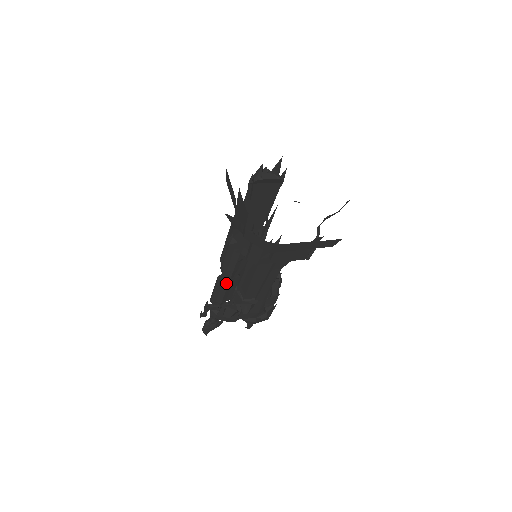
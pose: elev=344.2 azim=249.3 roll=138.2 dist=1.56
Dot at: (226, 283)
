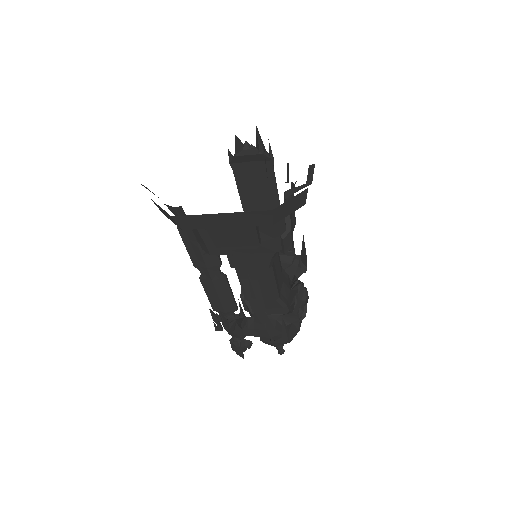
Dot at: (211, 284)
